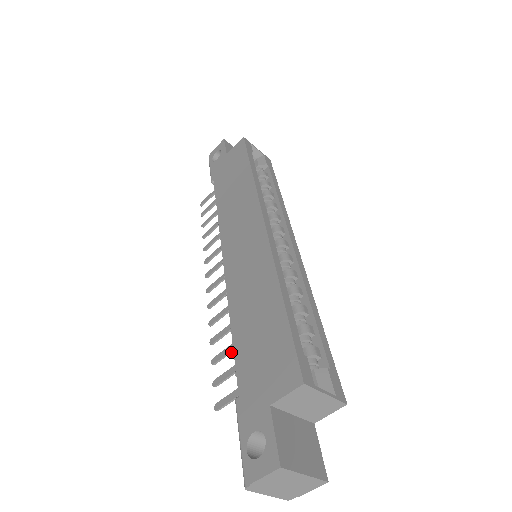
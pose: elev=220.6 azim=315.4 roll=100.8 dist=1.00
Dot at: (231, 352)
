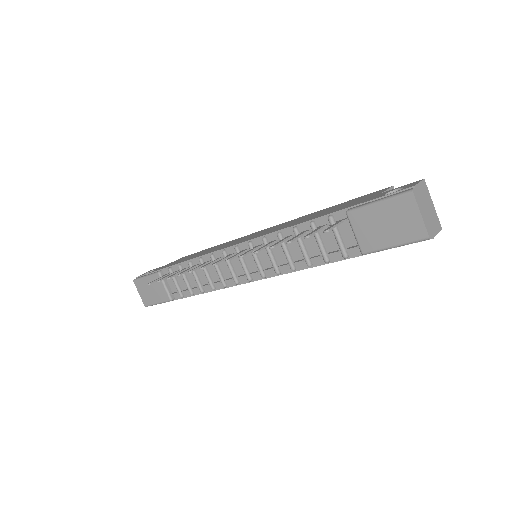
Dot at: occluded
